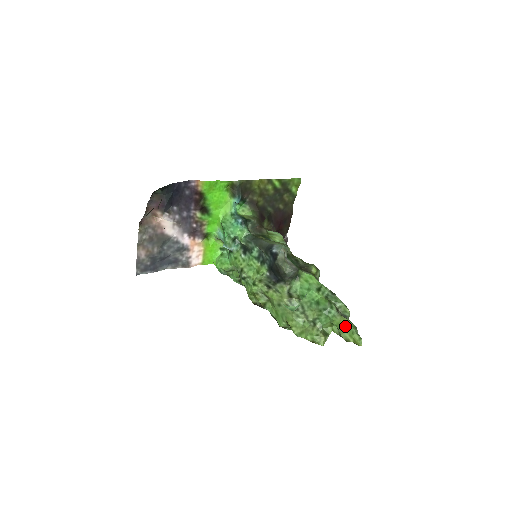
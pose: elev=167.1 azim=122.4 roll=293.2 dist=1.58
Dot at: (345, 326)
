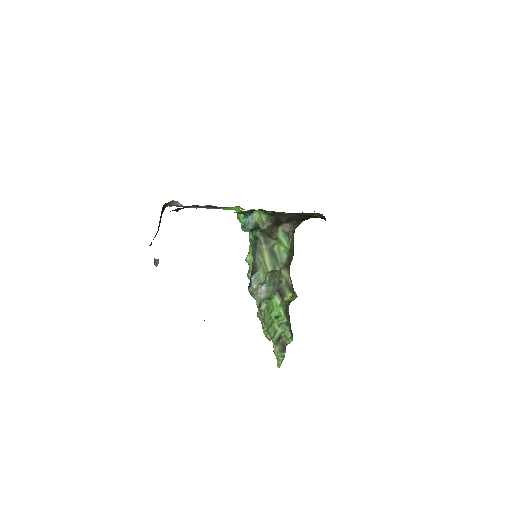
Dot at: (274, 353)
